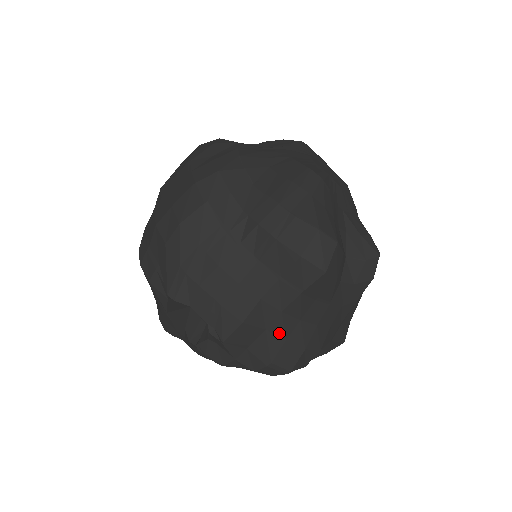
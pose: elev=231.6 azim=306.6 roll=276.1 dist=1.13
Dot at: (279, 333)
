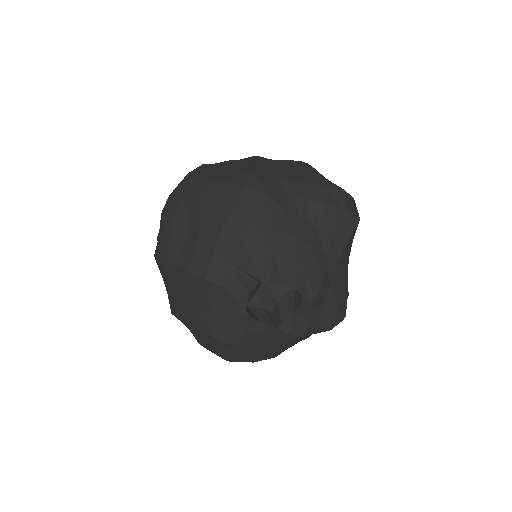
Dot at: (337, 283)
